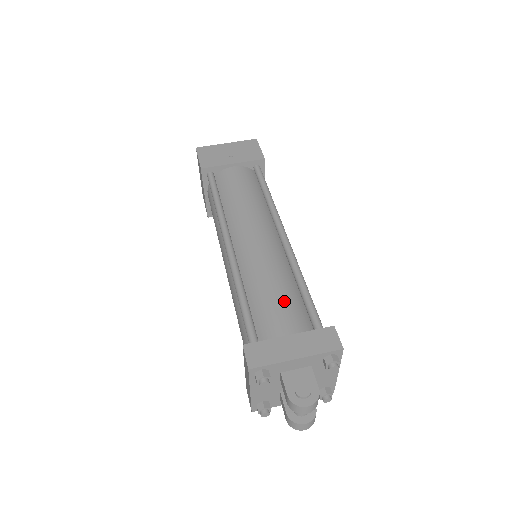
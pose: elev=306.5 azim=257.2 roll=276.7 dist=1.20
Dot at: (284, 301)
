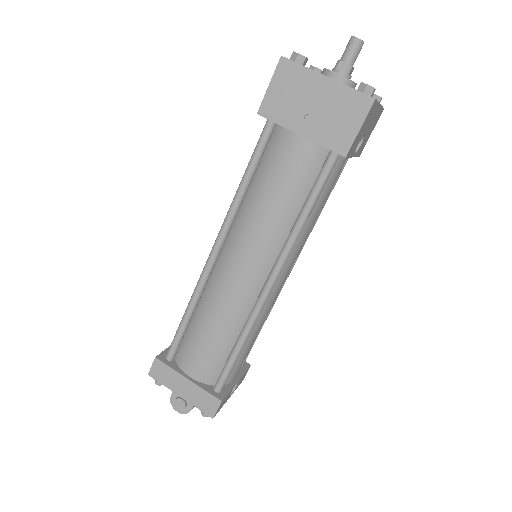
Dot at: (210, 350)
